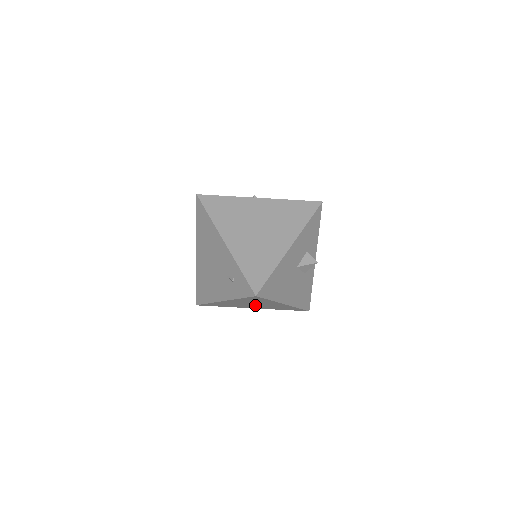
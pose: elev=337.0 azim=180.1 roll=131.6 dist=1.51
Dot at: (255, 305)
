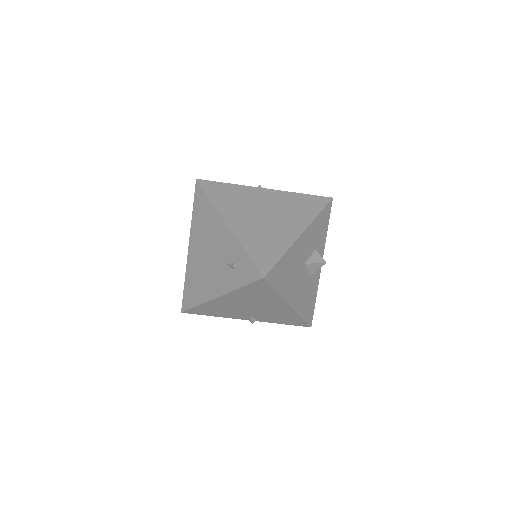
Dot at: (253, 310)
